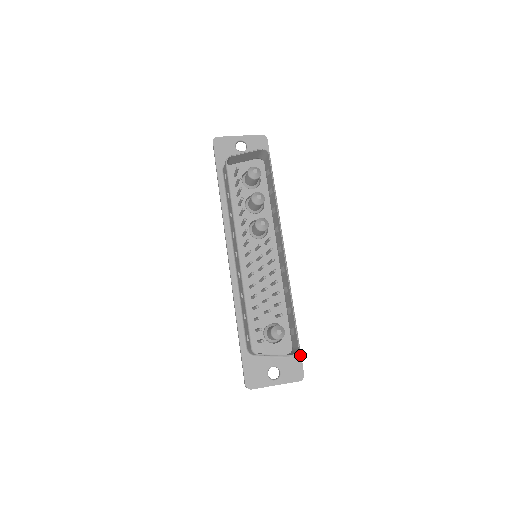
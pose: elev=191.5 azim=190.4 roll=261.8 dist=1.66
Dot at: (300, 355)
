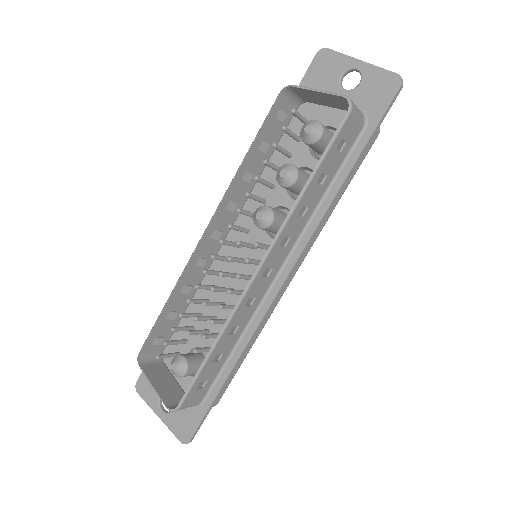
Dot at: (202, 417)
